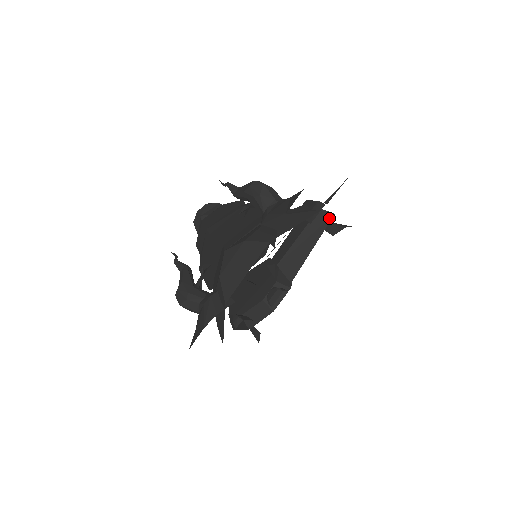
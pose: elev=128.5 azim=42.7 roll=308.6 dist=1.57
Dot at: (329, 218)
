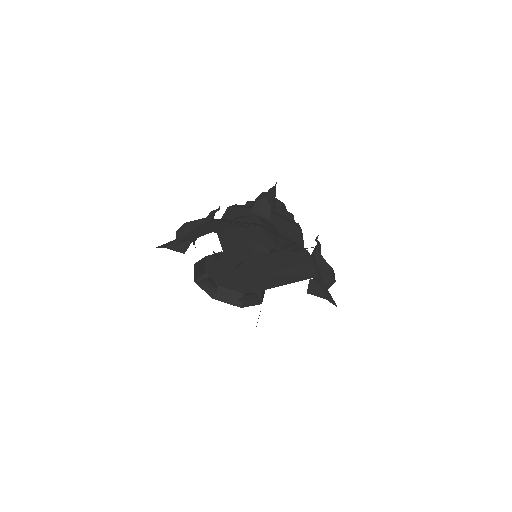
Dot at: (312, 276)
